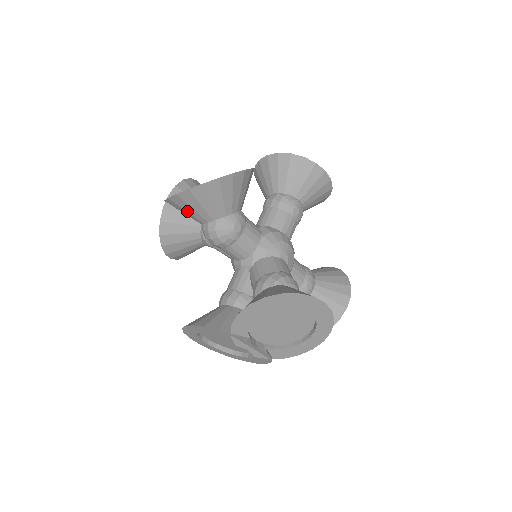
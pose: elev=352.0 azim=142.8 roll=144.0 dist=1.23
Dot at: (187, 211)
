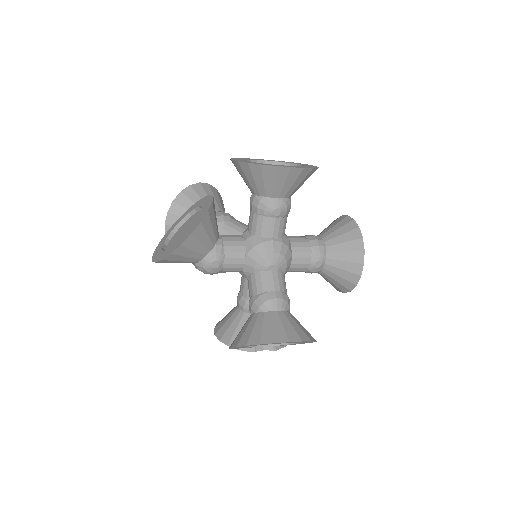
Dot at: occluded
